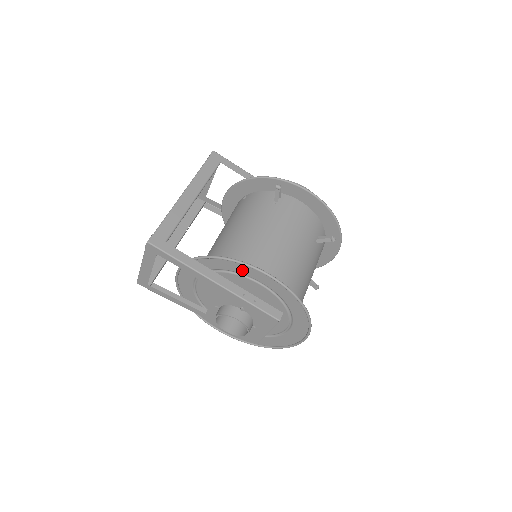
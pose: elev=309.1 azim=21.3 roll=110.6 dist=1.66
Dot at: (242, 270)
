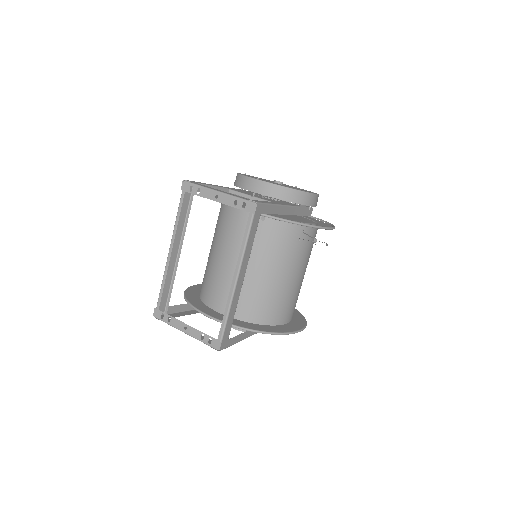
Dot at: (280, 328)
